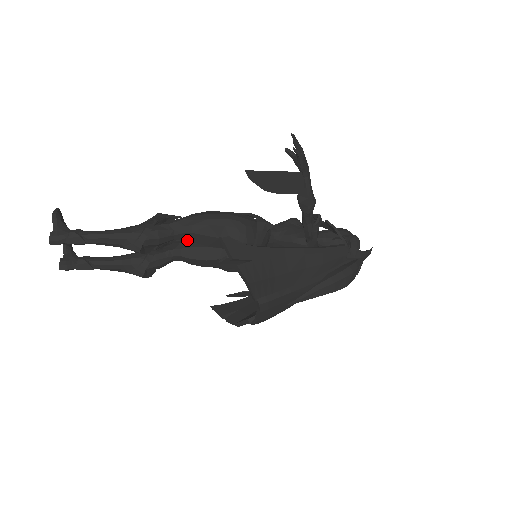
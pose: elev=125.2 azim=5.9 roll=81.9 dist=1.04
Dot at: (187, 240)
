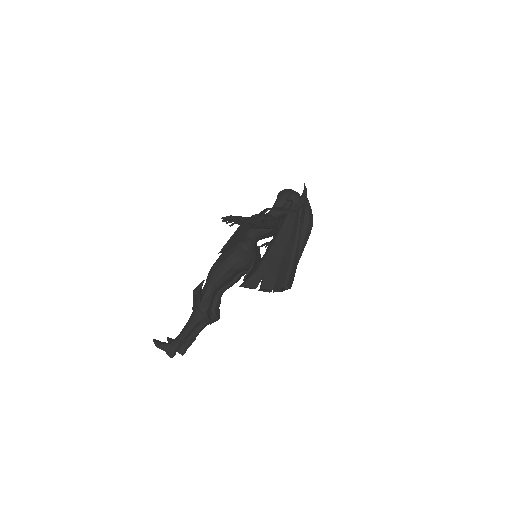
Dot at: occluded
